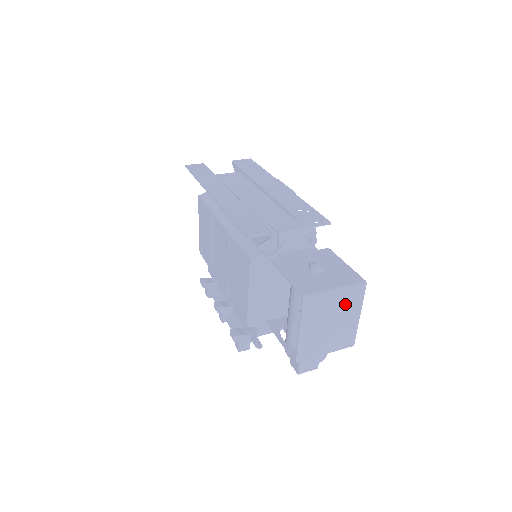
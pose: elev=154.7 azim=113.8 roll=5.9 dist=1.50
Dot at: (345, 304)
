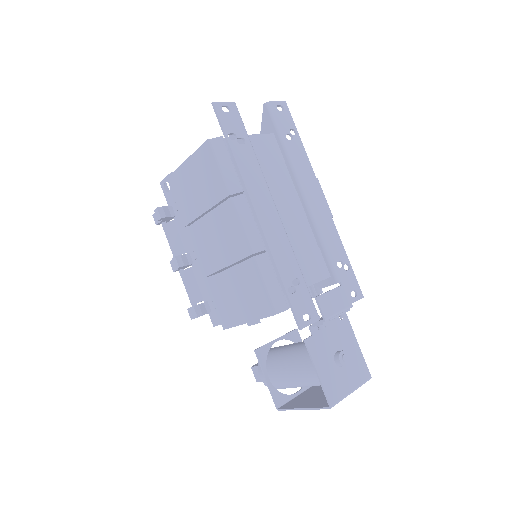
Dot at: occluded
